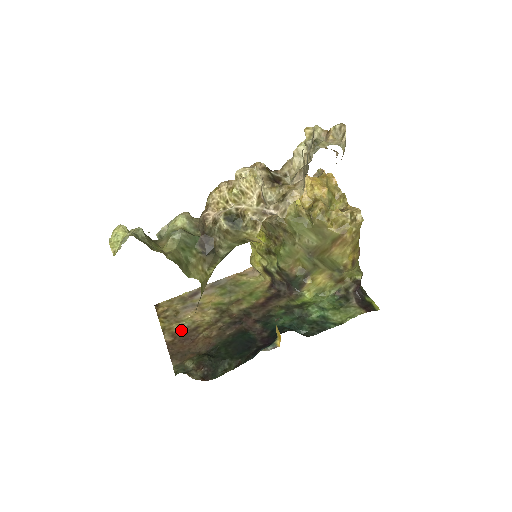
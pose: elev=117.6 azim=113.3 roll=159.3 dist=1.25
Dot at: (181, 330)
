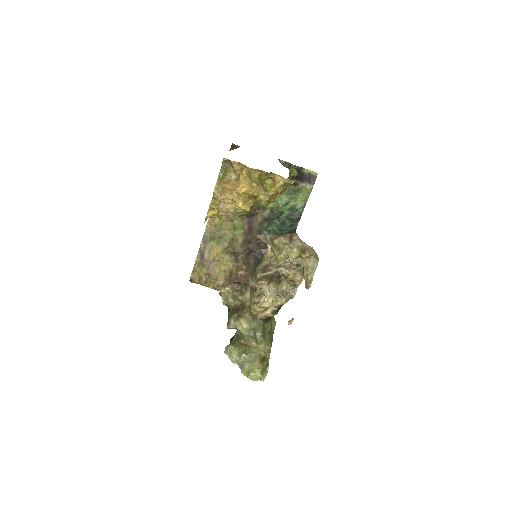
Dot at: (224, 281)
